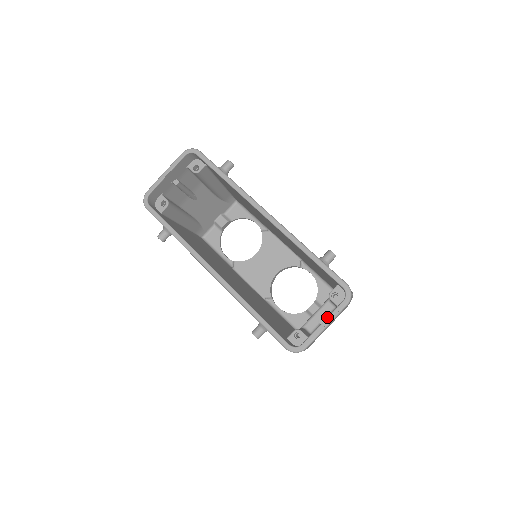
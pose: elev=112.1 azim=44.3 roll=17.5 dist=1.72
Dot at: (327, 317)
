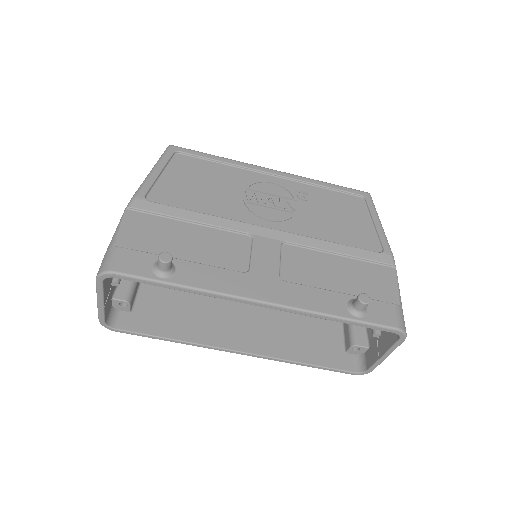
Dot at: (385, 353)
